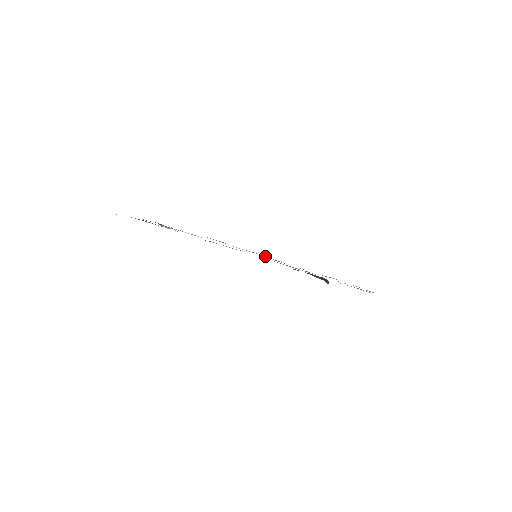
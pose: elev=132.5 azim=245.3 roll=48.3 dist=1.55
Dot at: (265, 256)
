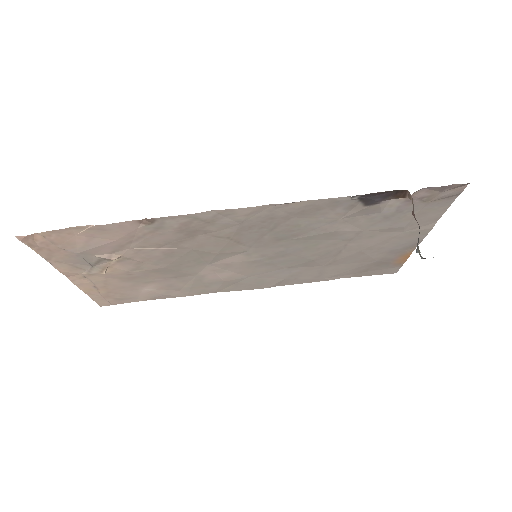
Dot at: (251, 277)
